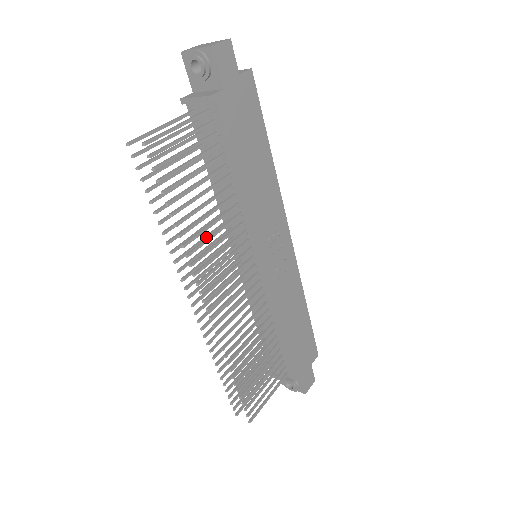
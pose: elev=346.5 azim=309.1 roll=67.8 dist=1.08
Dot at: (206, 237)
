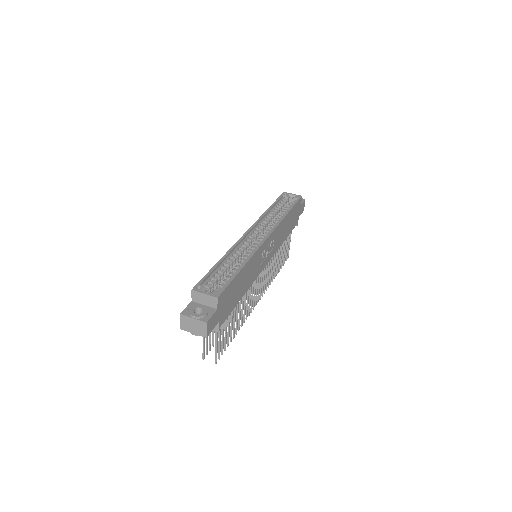
Dot at: occluded
